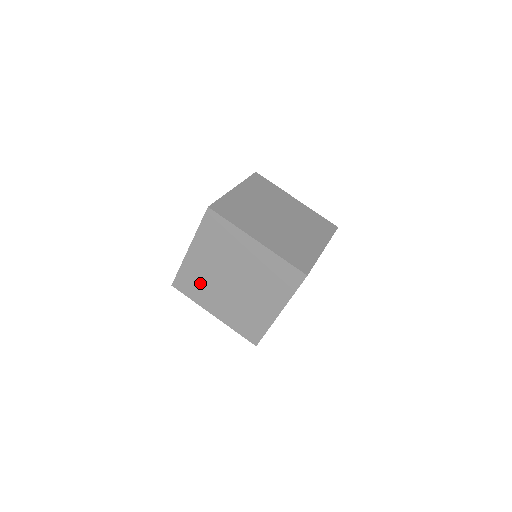
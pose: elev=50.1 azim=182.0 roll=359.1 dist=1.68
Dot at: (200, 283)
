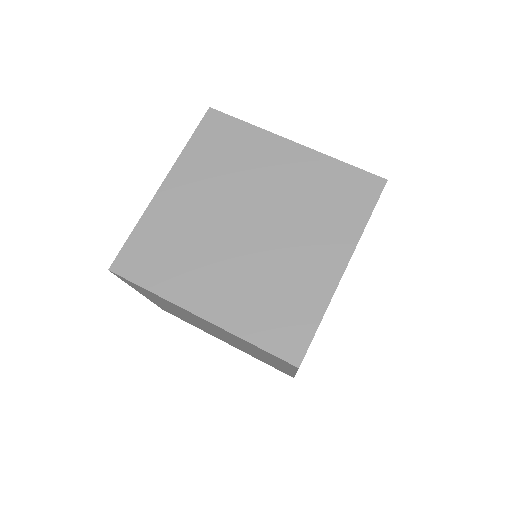
Dot at: (177, 247)
